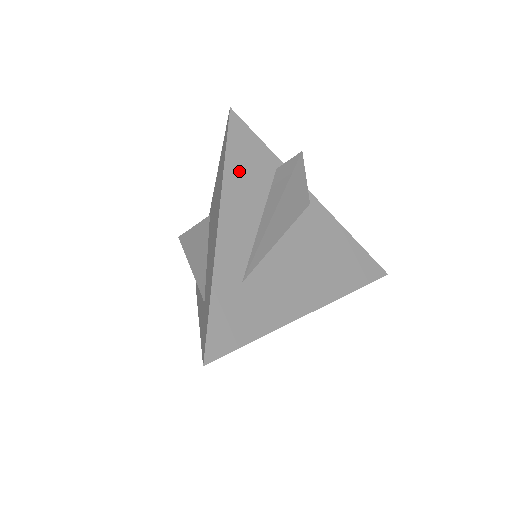
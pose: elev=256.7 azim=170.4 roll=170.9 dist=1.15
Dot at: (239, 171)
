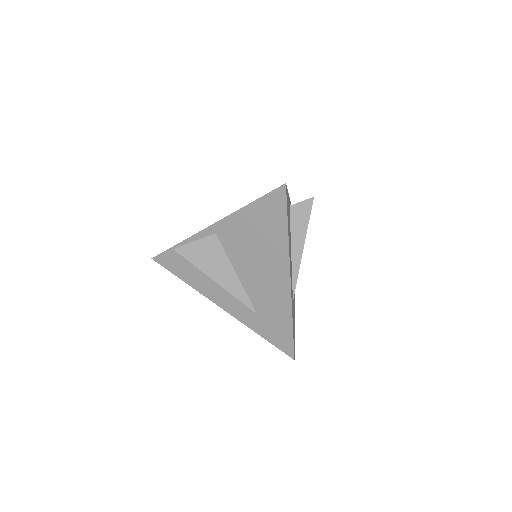
Dot at: occluded
